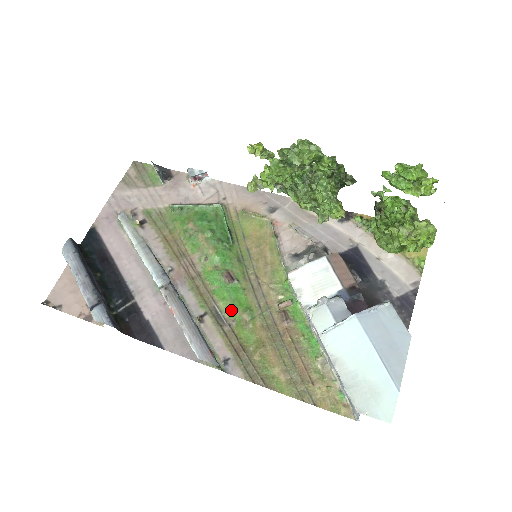
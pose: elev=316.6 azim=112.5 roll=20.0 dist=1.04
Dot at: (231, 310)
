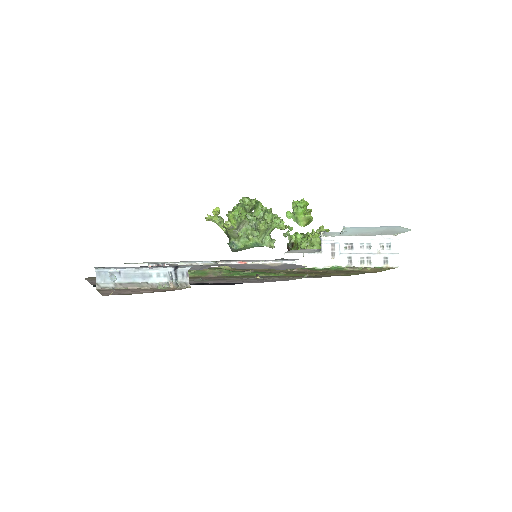
Dot at: (271, 274)
